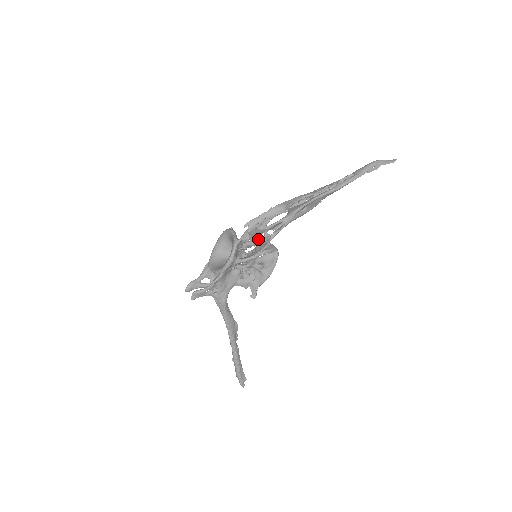
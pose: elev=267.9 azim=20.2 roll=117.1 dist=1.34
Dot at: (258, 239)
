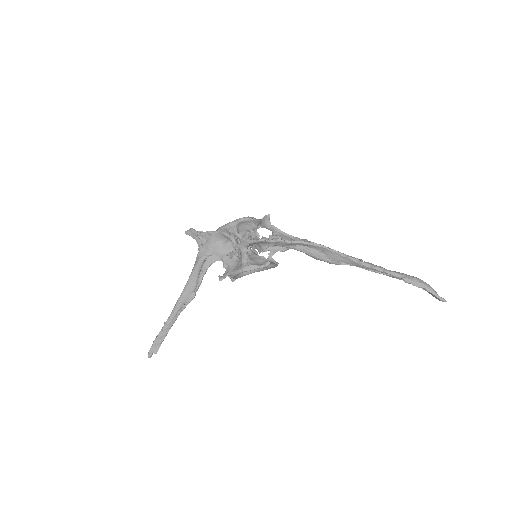
Dot at: (272, 249)
